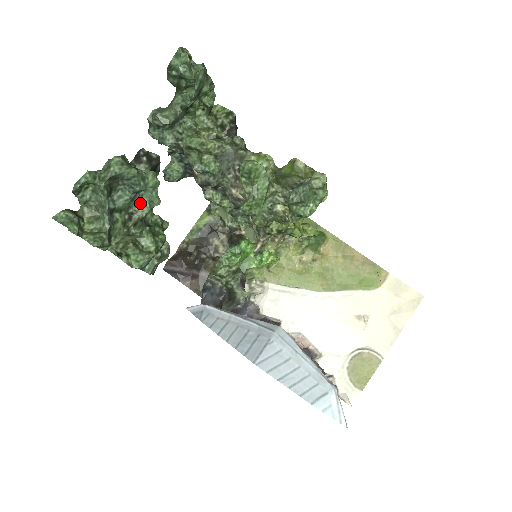
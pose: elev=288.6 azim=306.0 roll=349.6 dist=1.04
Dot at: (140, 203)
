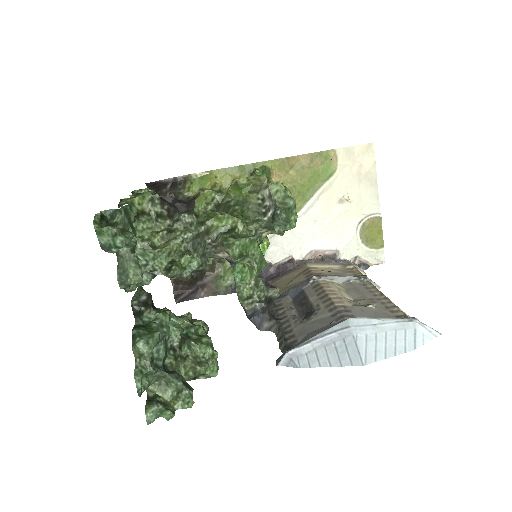
Dot at: (169, 334)
